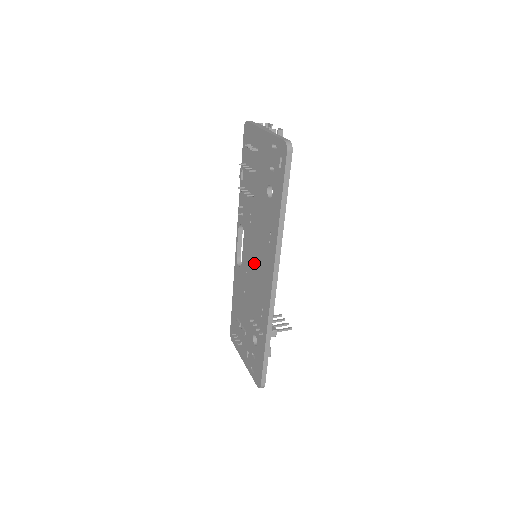
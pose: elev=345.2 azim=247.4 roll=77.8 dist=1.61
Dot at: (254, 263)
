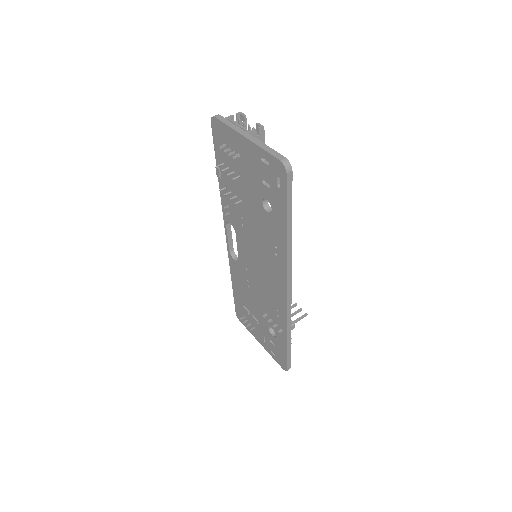
Dot at: (257, 266)
